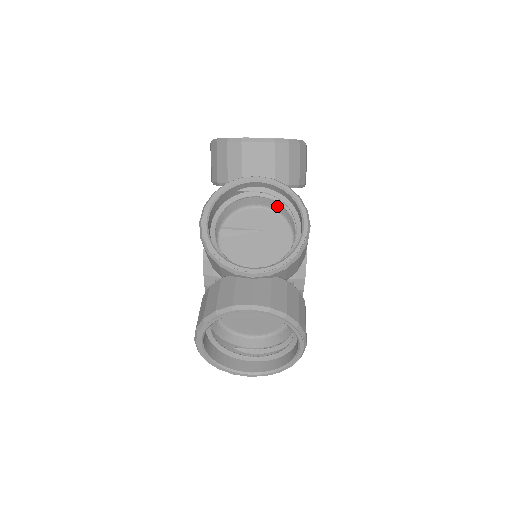
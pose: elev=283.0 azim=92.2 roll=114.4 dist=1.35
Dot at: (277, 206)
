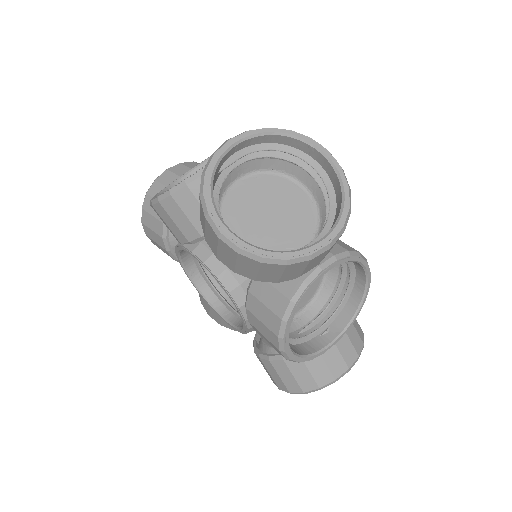
Dot at: occluded
